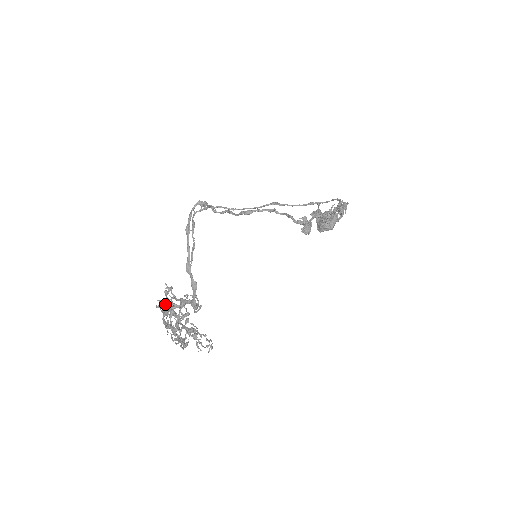
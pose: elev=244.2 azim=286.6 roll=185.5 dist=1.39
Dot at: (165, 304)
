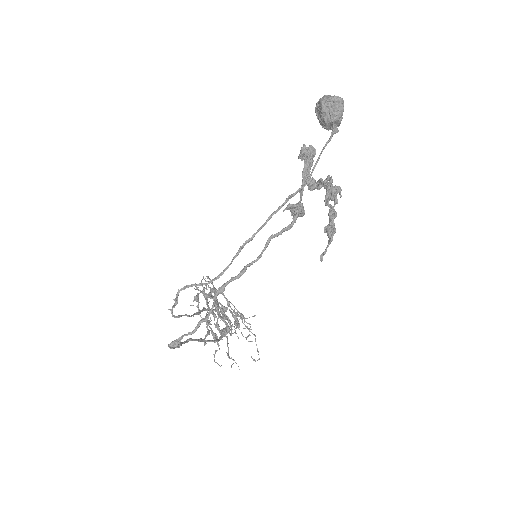
Dot at: occluded
